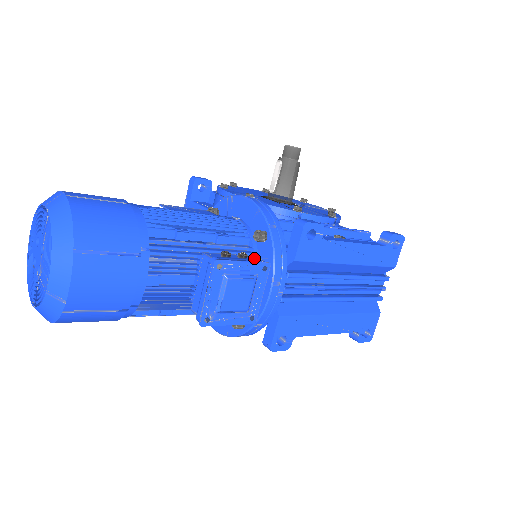
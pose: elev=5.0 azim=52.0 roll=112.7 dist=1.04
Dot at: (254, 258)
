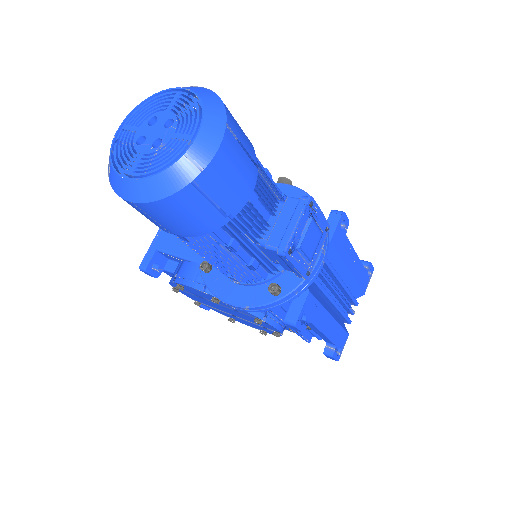
Dot at: occluded
